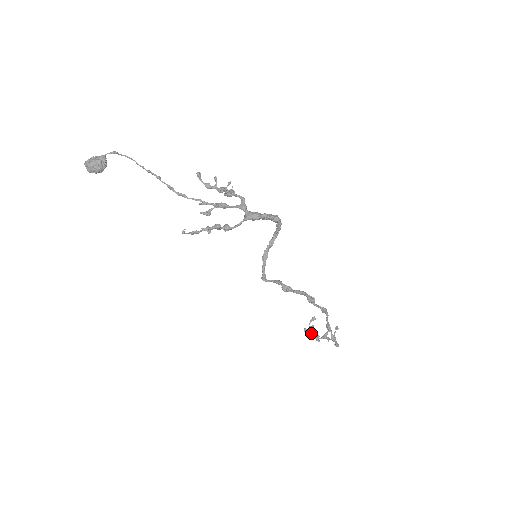
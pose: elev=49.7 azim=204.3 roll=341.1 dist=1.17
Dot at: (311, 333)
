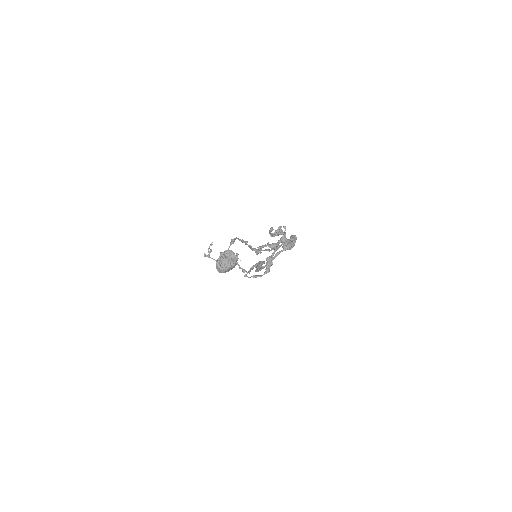
Dot at: (214, 259)
